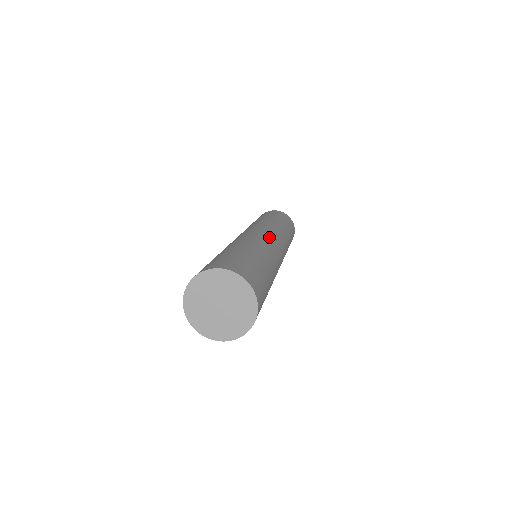
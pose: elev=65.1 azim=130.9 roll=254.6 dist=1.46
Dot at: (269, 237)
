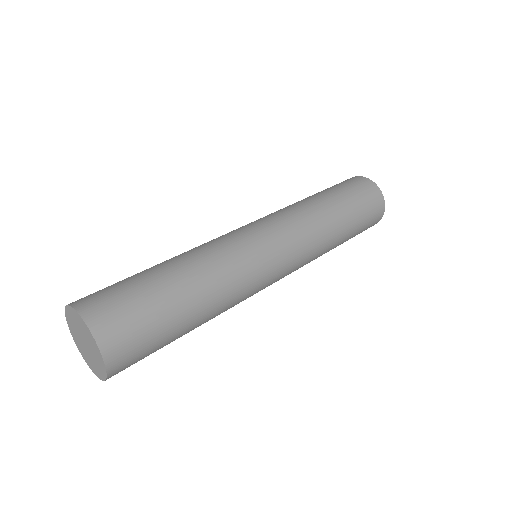
Dot at: (235, 230)
